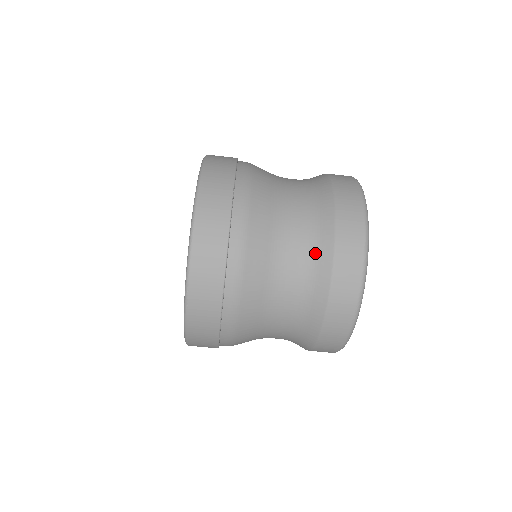
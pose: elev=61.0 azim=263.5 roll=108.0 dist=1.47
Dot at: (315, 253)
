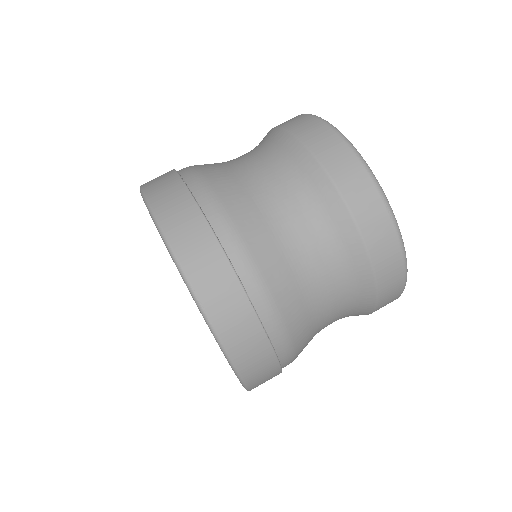
Dot at: (301, 178)
